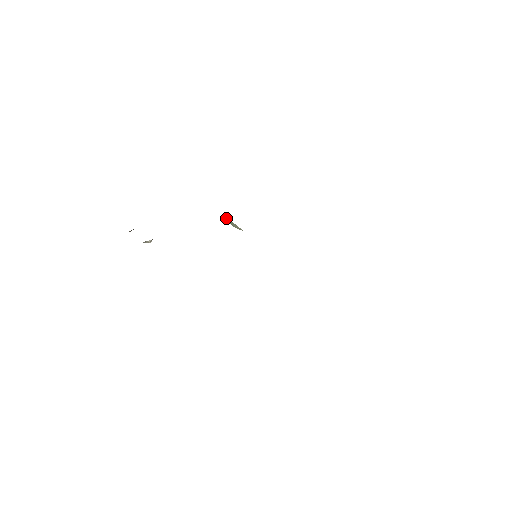
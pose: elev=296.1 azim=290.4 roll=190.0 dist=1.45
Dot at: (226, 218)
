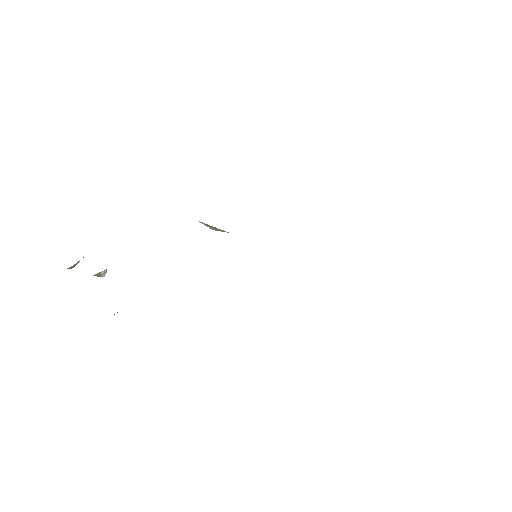
Dot at: occluded
